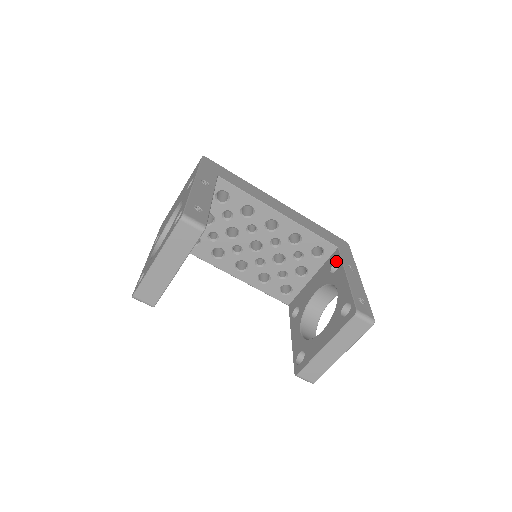
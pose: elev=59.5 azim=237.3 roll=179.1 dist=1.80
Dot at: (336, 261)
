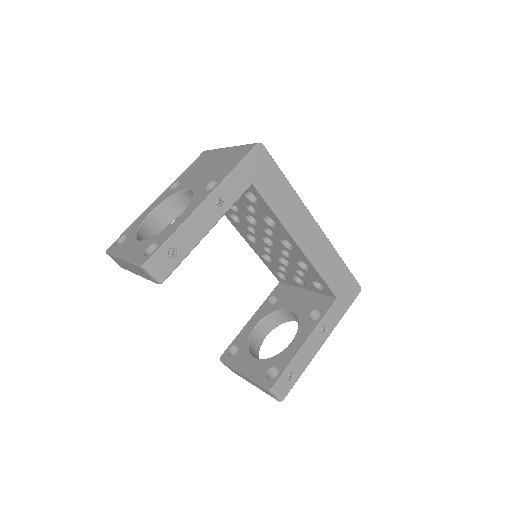
Dot at: (321, 311)
